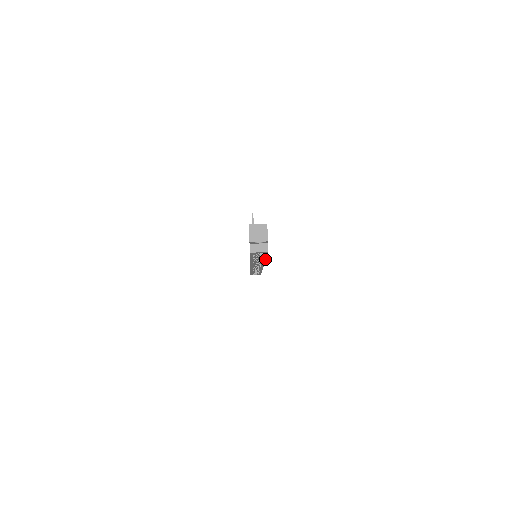
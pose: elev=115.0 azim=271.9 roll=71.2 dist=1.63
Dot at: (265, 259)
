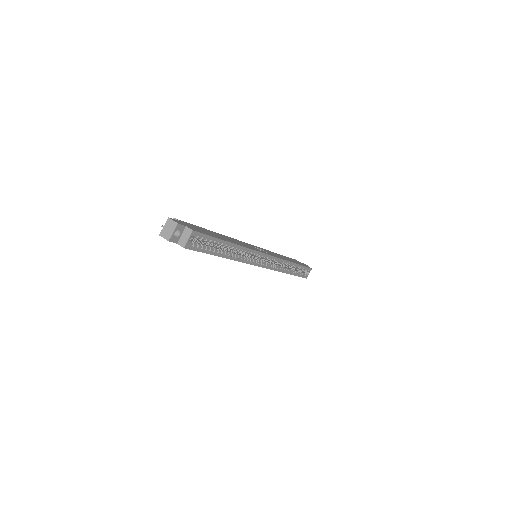
Dot at: (230, 243)
